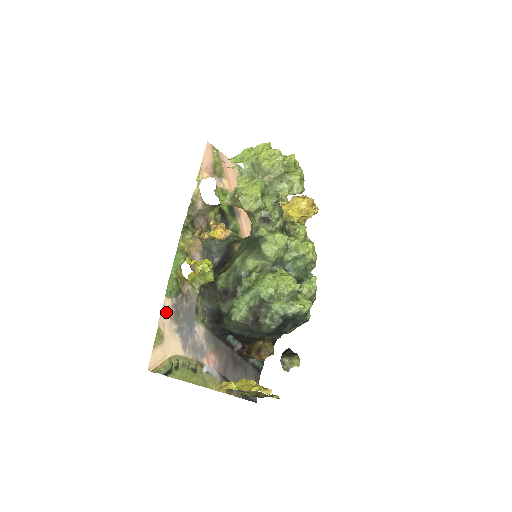
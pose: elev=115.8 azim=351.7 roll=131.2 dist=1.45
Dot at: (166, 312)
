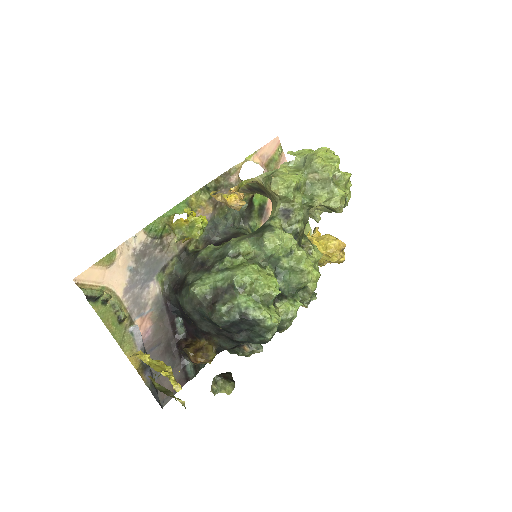
Dot at: (133, 244)
